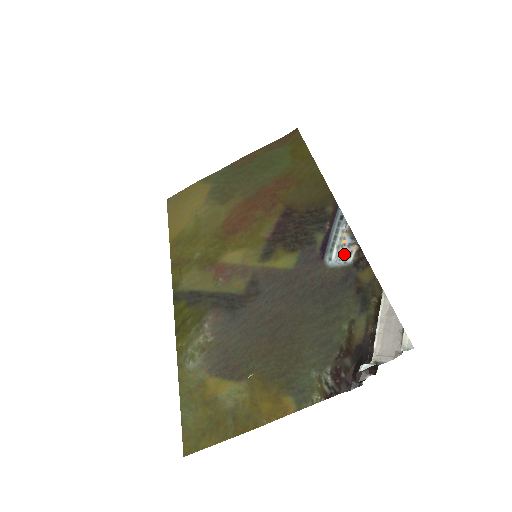
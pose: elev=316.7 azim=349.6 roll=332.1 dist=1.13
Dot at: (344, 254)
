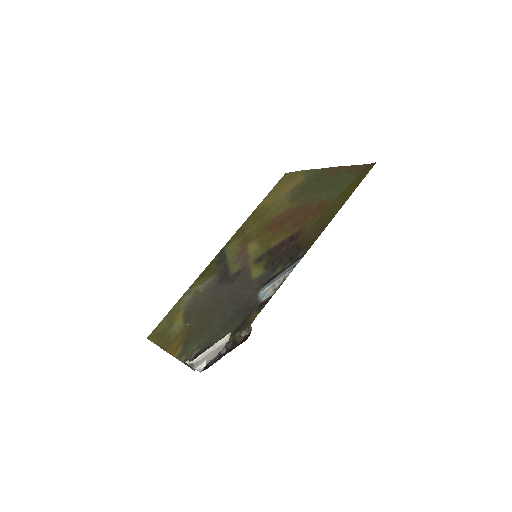
Dot at: (267, 293)
